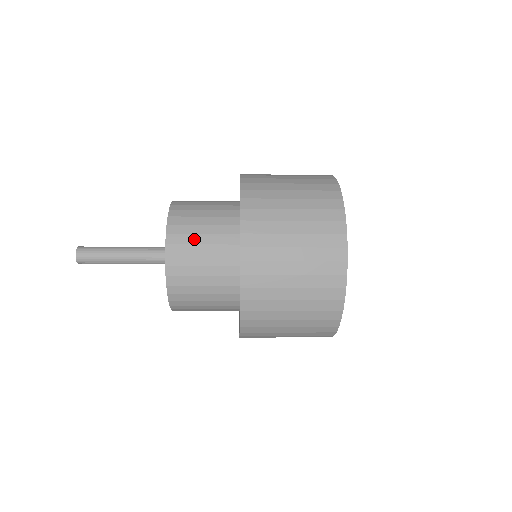
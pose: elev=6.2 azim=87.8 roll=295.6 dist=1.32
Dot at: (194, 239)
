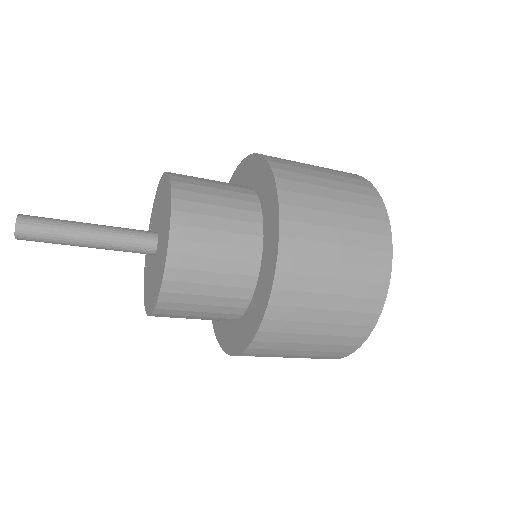
Dot at: (202, 179)
